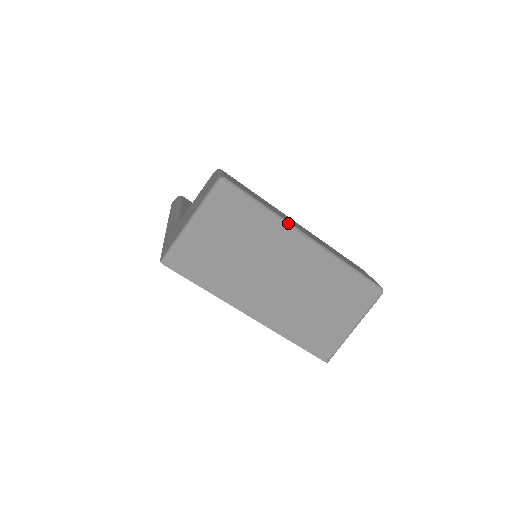
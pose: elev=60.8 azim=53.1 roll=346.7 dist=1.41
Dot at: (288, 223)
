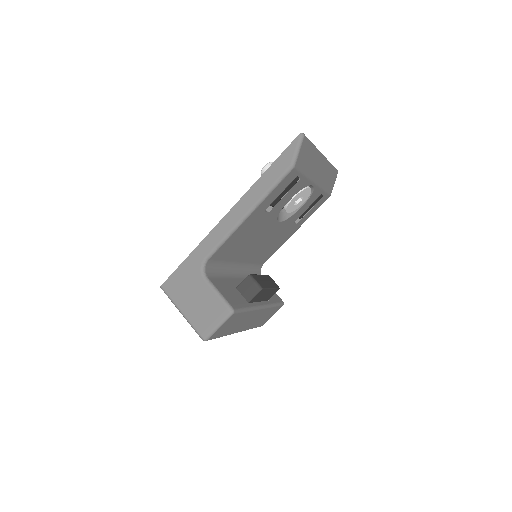
Dot at: occluded
